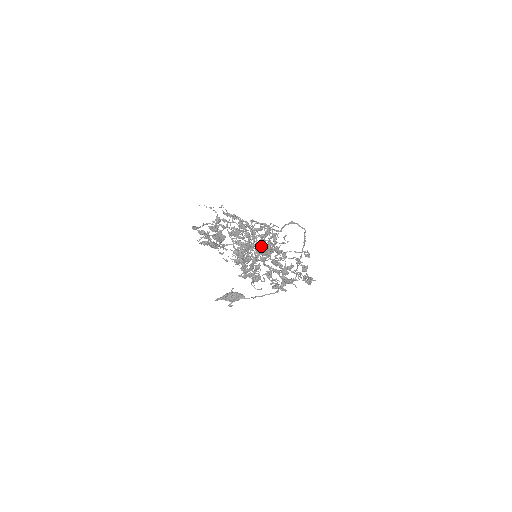
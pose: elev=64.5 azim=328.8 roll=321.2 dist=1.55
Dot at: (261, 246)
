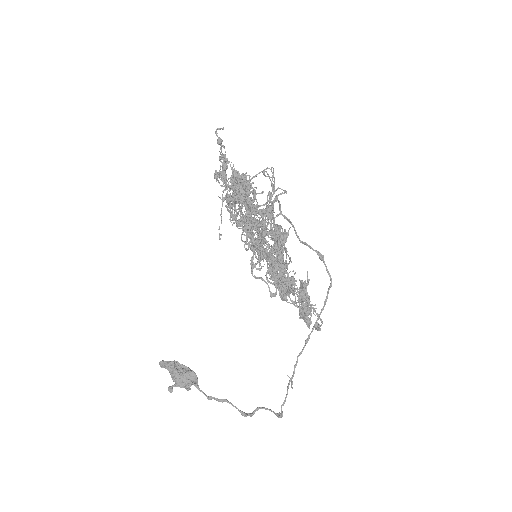
Dot at: occluded
